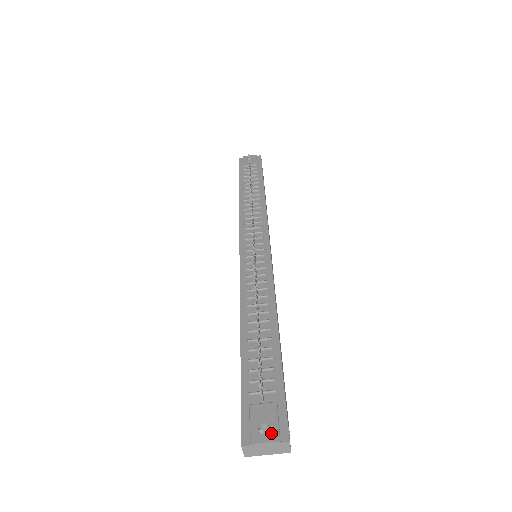
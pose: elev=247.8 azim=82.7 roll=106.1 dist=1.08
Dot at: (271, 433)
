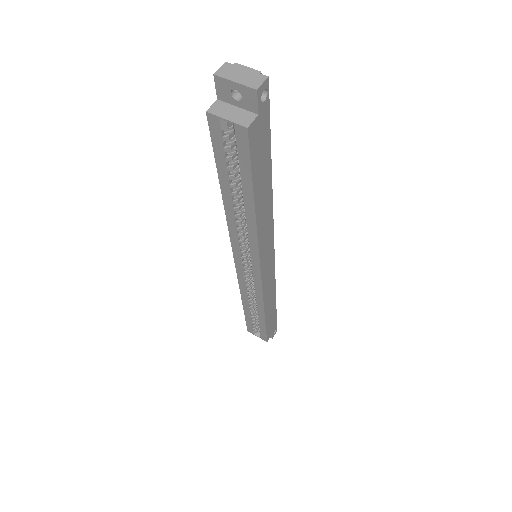
Dot at: occluded
